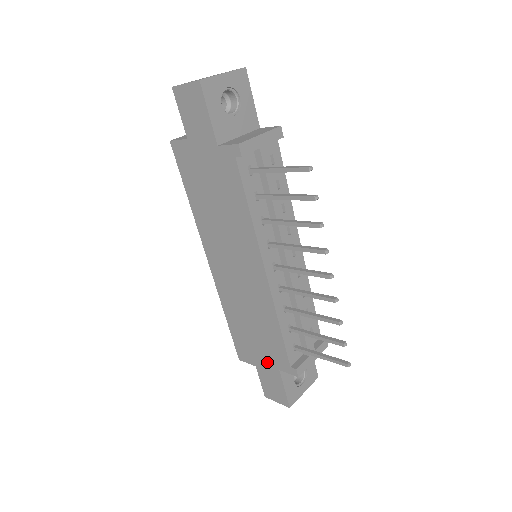
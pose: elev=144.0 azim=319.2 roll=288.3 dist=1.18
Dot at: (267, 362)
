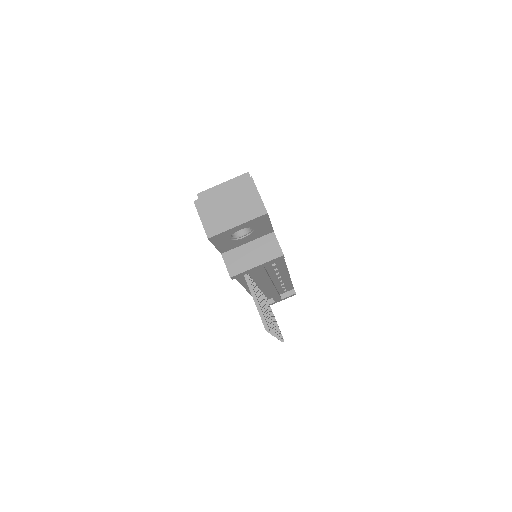
Dot at: occluded
